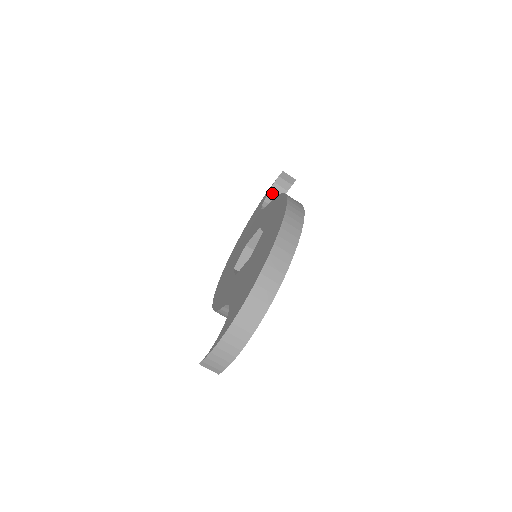
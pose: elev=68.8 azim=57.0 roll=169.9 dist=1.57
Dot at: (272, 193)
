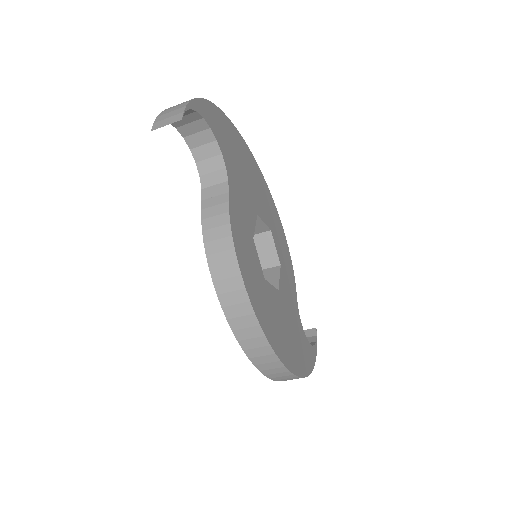
Dot at: (177, 122)
